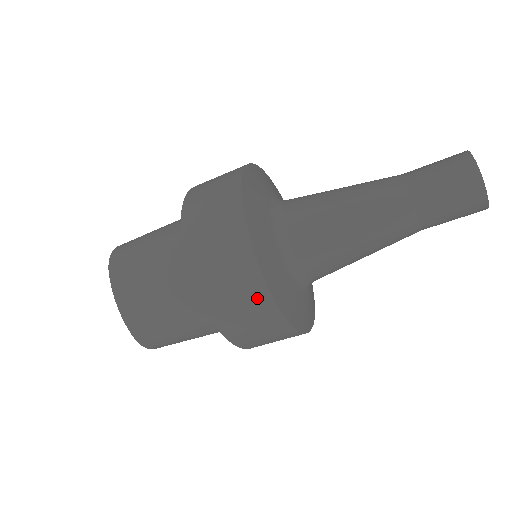
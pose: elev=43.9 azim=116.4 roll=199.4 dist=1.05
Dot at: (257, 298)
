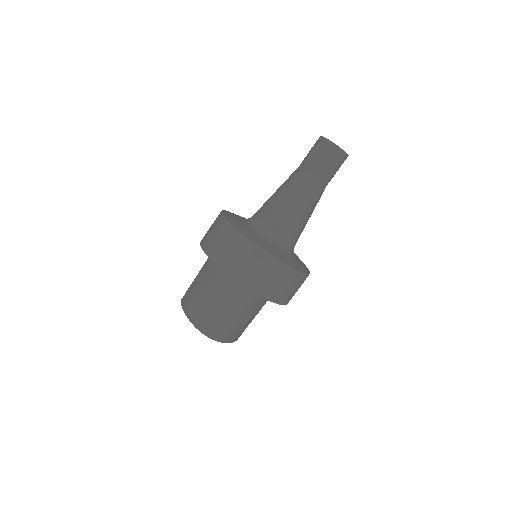
Dot at: (232, 237)
